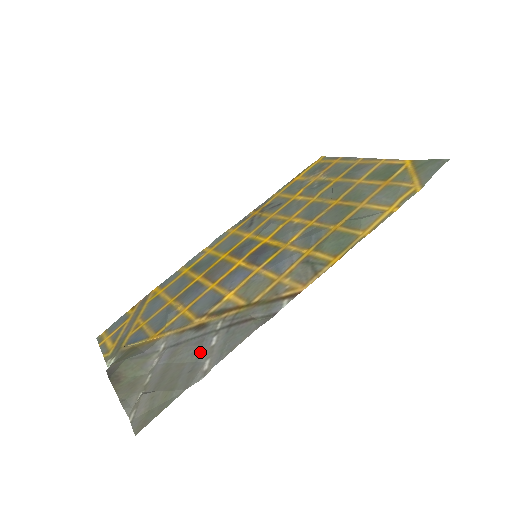
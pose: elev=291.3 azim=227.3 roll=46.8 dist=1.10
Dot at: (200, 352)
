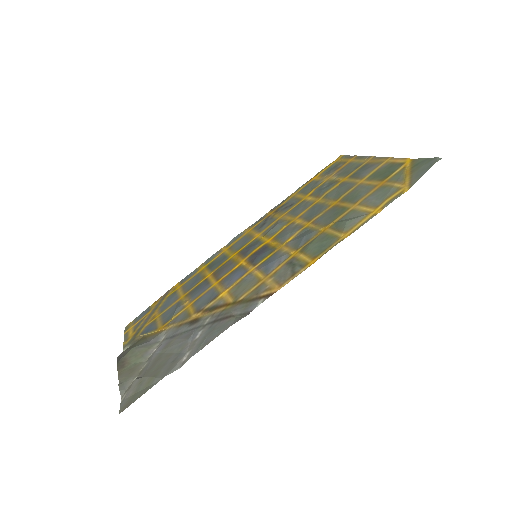
Dot at: (185, 344)
